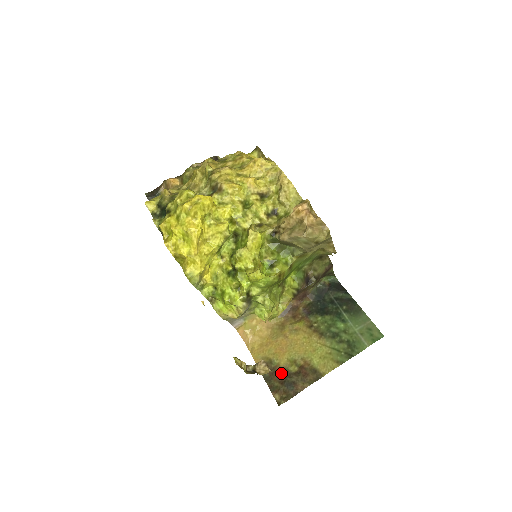
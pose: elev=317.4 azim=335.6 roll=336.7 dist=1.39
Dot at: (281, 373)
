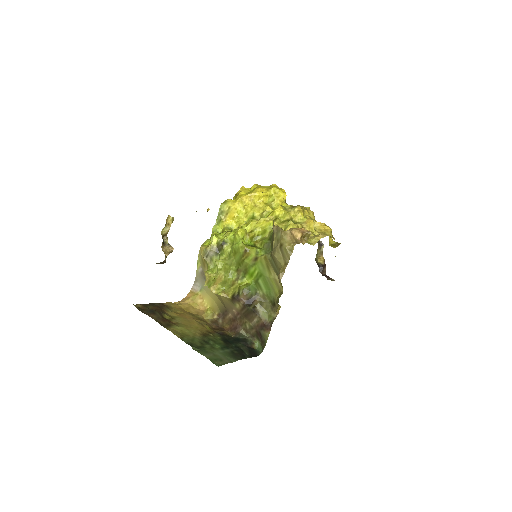
Dot at: (161, 310)
